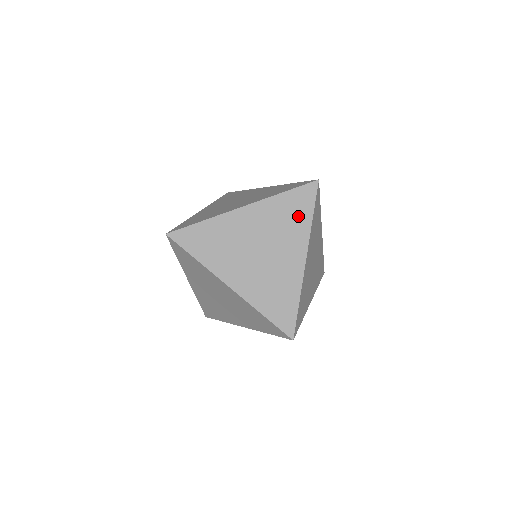
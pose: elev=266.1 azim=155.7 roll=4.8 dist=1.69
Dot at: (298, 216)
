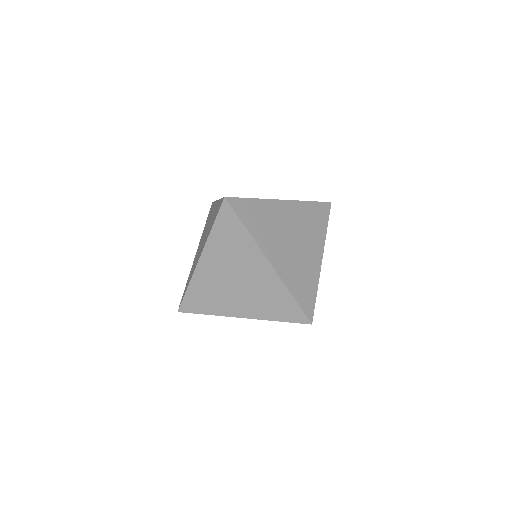
Dot at: (236, 237)
